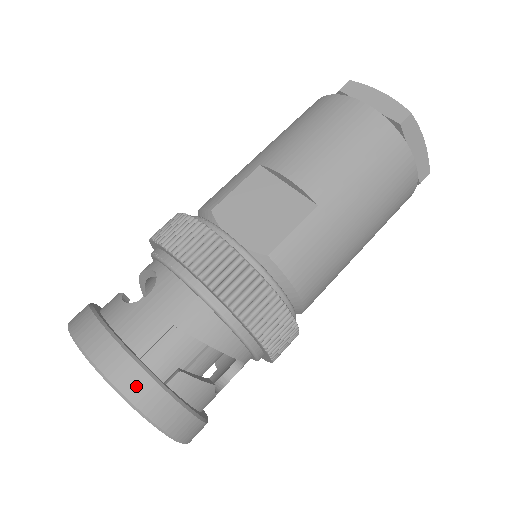
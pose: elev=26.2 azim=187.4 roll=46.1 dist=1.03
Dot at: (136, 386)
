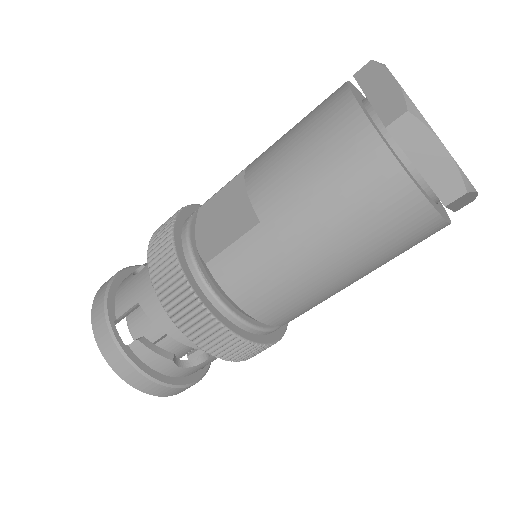
Dot at: (103, 339)
